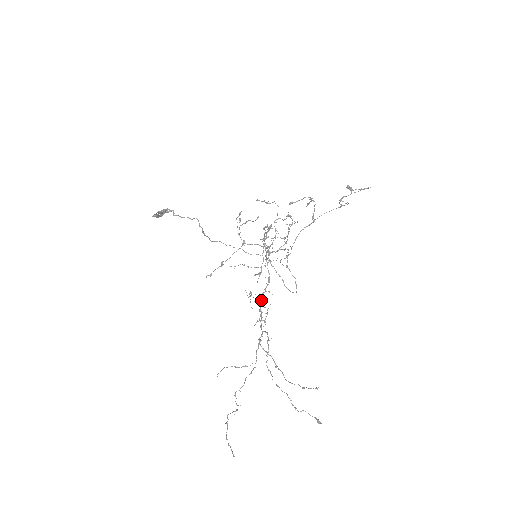
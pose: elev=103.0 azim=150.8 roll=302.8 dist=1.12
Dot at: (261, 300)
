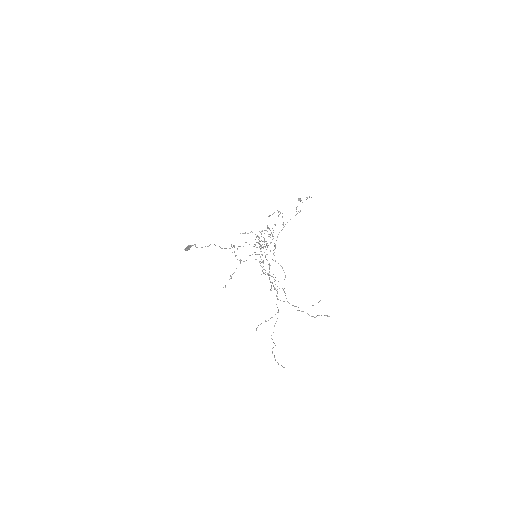
Dot at: (269, 277)
